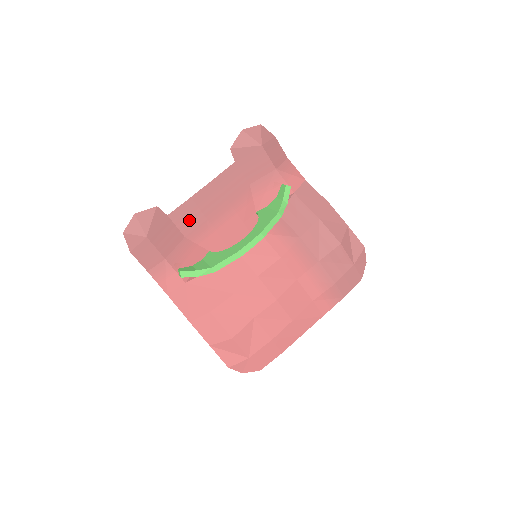
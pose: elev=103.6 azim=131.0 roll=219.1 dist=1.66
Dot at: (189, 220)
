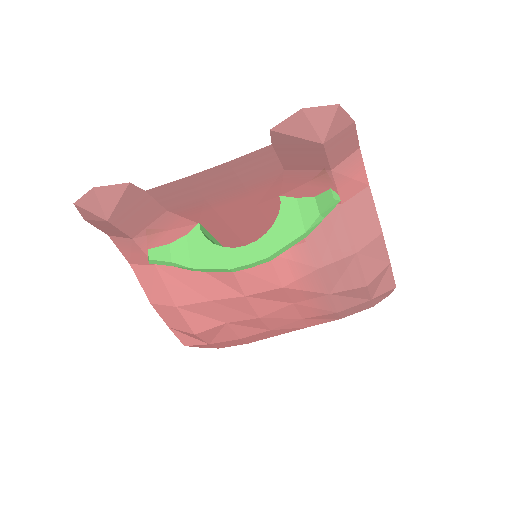
Dot at: (177, 197)
